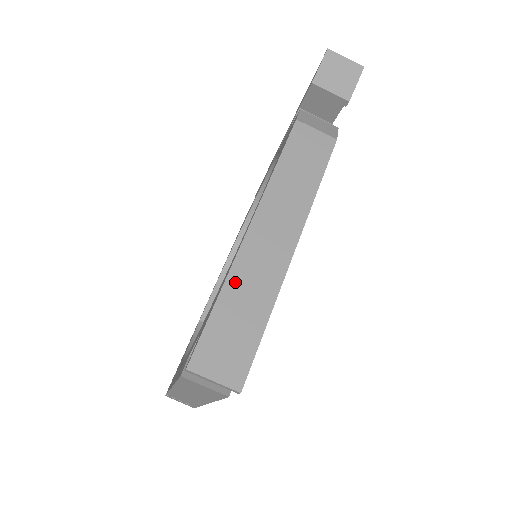
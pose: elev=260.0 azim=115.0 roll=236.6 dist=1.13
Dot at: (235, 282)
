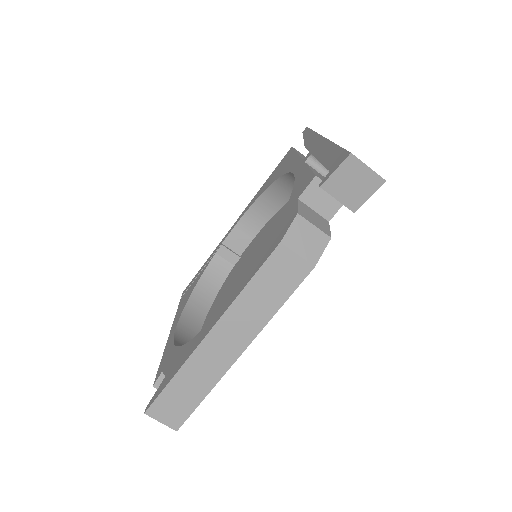
Dot at: (187, 370)
